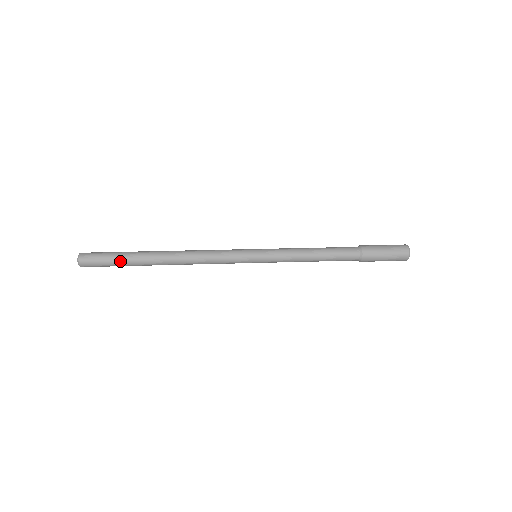
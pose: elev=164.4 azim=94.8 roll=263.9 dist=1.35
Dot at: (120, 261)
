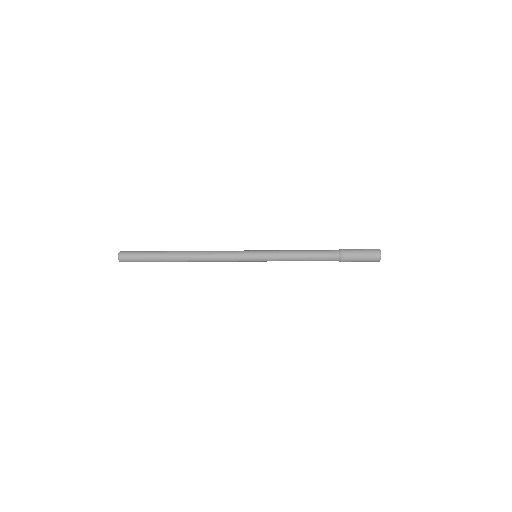
Dot at: occluded
